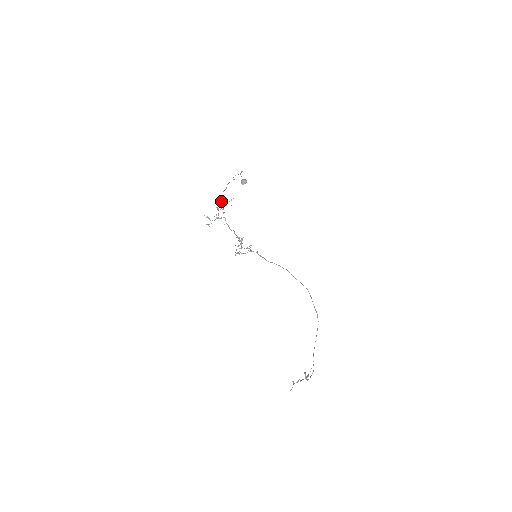
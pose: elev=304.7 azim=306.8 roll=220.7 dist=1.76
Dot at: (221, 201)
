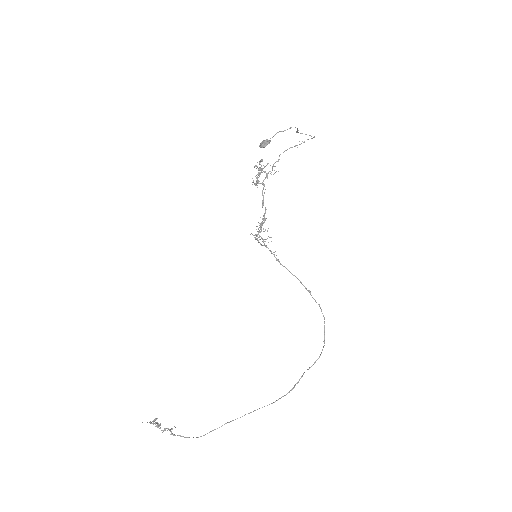
Dot at: occluded
